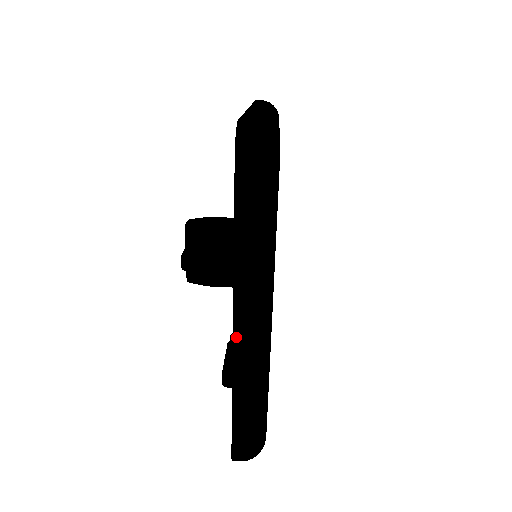
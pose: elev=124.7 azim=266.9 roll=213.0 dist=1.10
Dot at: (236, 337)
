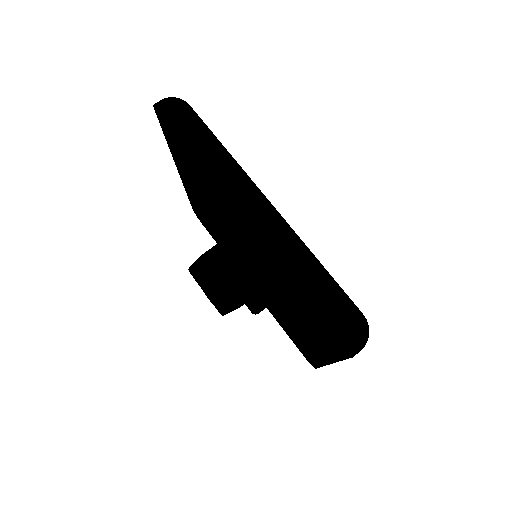
Dot at: occluded
